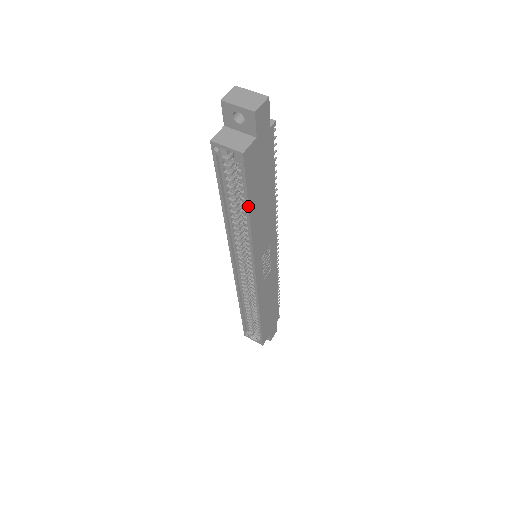
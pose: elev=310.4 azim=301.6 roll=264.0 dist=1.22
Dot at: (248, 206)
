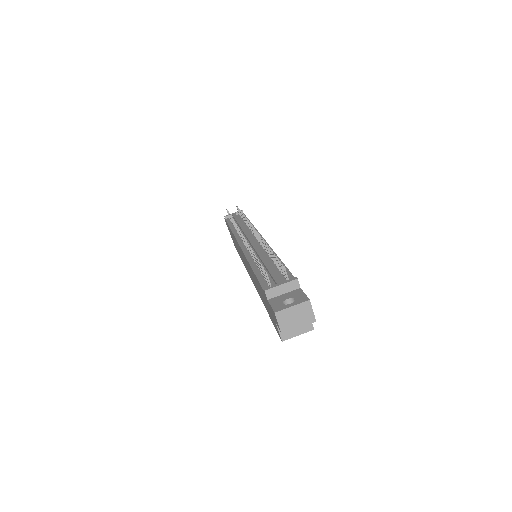
Dot at: occluded
